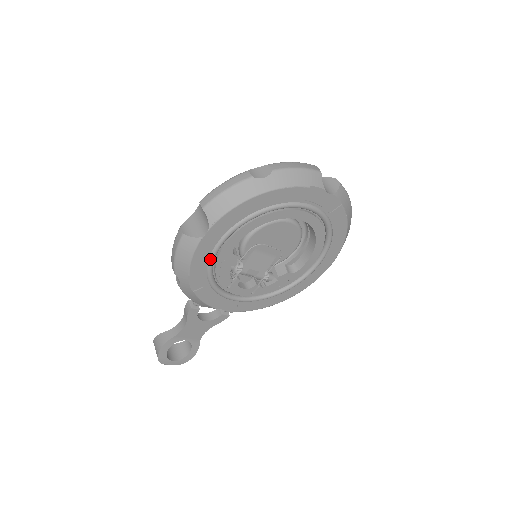
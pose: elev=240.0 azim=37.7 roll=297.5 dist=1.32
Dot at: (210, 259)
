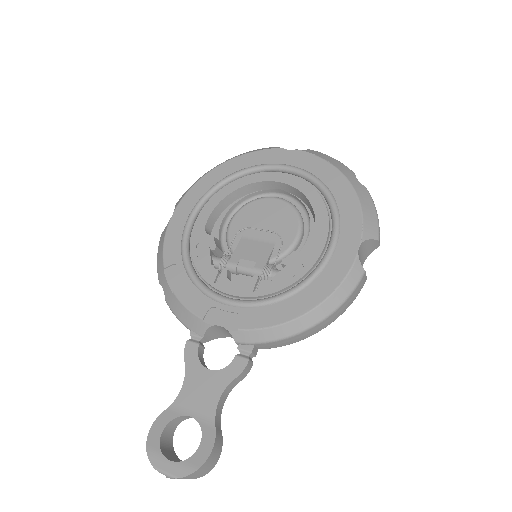
Dot at: (182, 242)
